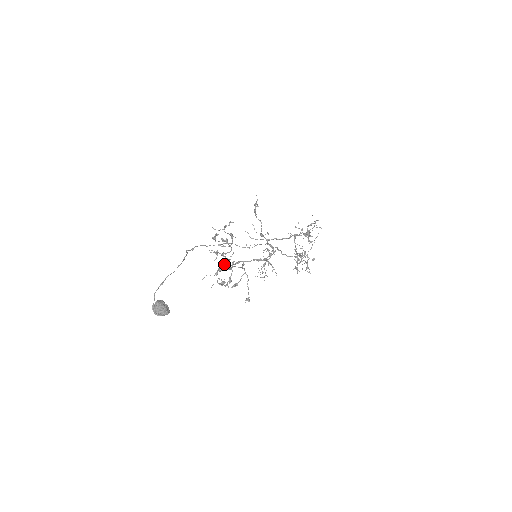
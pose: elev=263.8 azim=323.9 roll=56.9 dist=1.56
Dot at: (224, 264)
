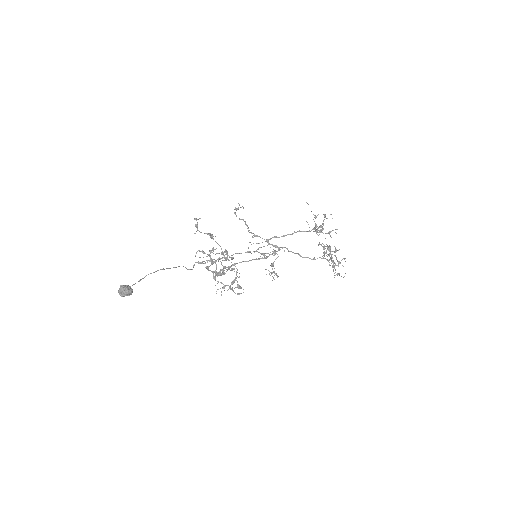
Dot at: (223, 269)
